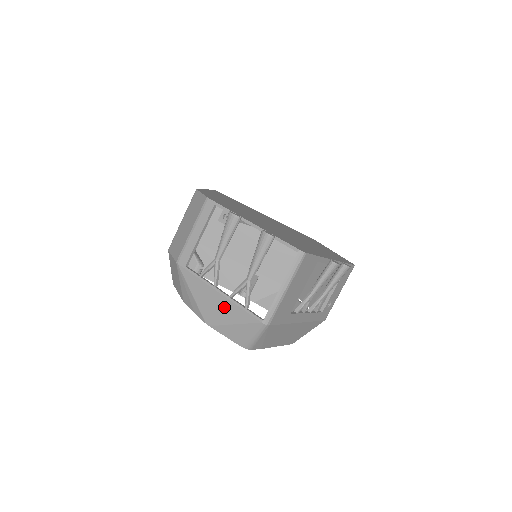
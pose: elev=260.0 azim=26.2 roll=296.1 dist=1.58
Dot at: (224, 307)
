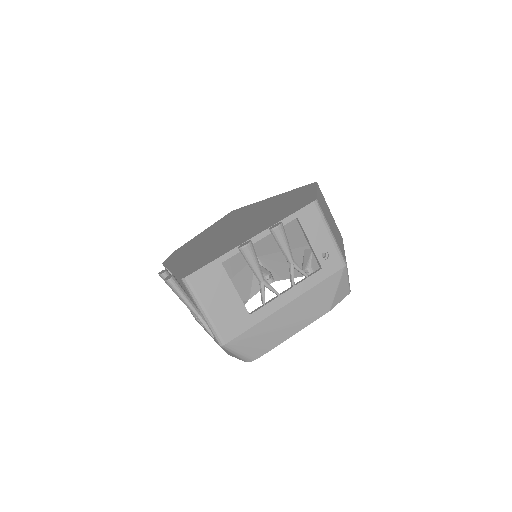
Dot at: occluded
